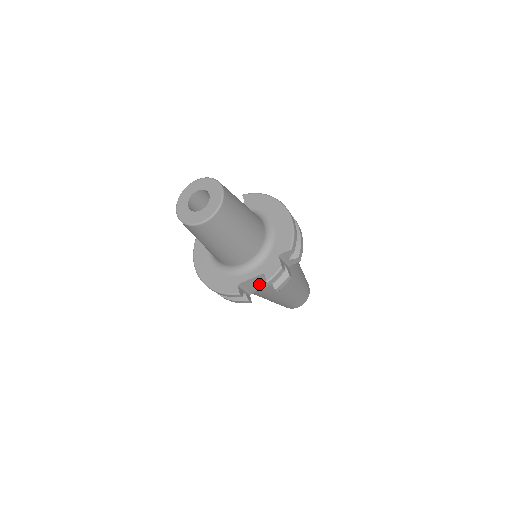
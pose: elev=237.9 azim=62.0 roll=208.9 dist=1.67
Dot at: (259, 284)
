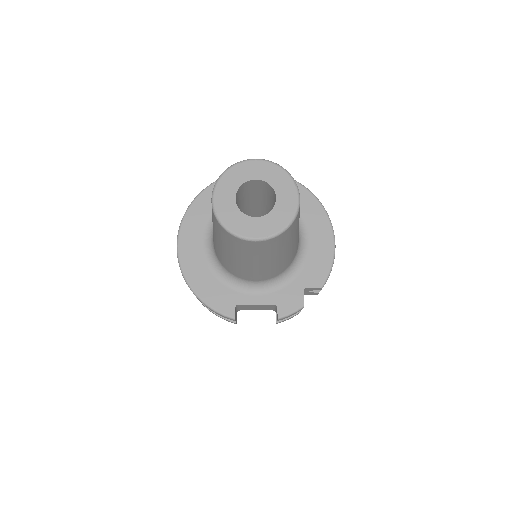
Dot at: (258, 307)
